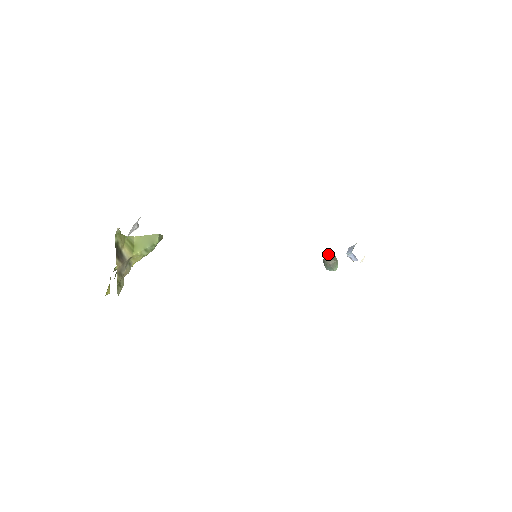
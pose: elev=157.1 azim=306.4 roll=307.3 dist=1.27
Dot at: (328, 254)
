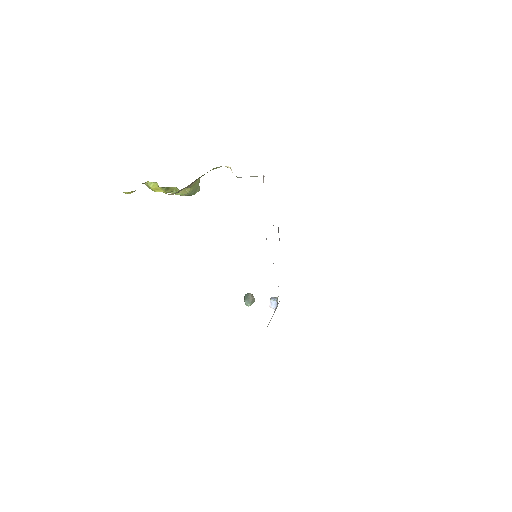
Dot at: occluded
